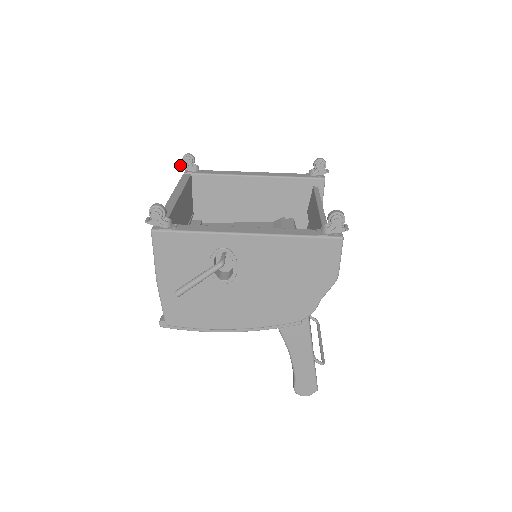
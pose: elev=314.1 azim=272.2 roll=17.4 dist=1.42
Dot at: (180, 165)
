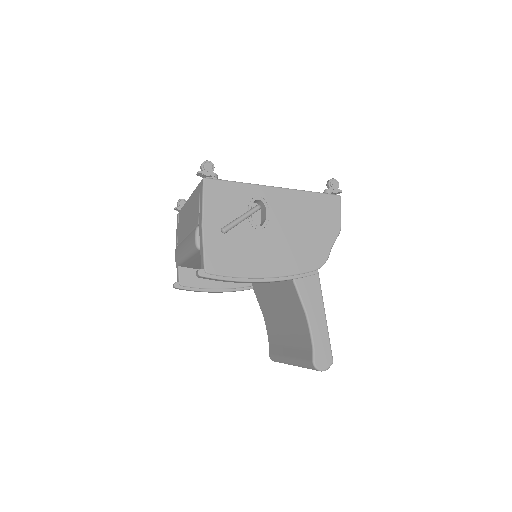
Dot at: (175, 207)
